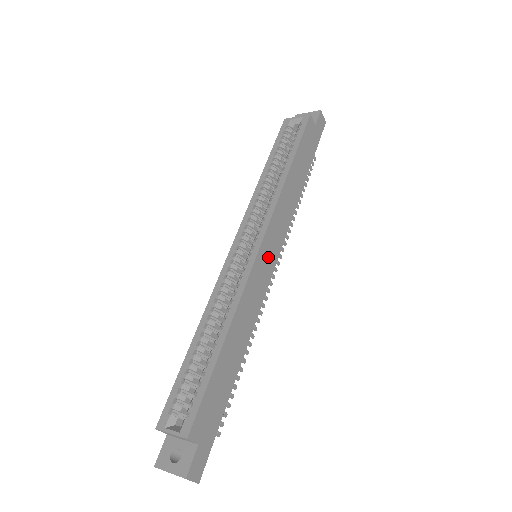
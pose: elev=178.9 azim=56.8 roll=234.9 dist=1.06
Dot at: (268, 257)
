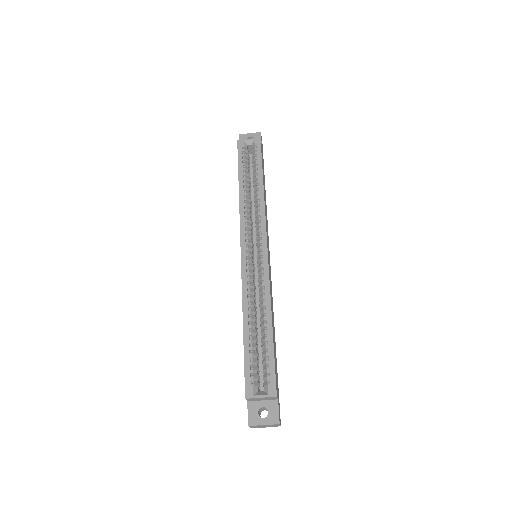
Dot at: occluded
